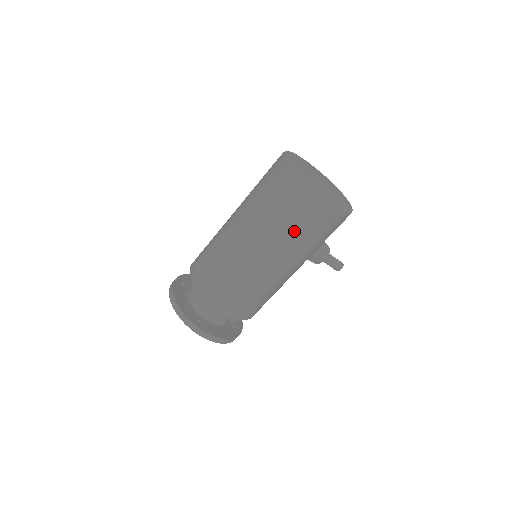
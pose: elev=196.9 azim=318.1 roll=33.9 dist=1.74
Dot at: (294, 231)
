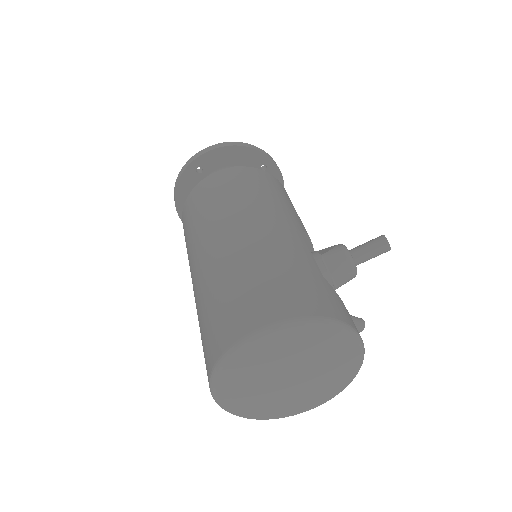
Dot at: occluded
